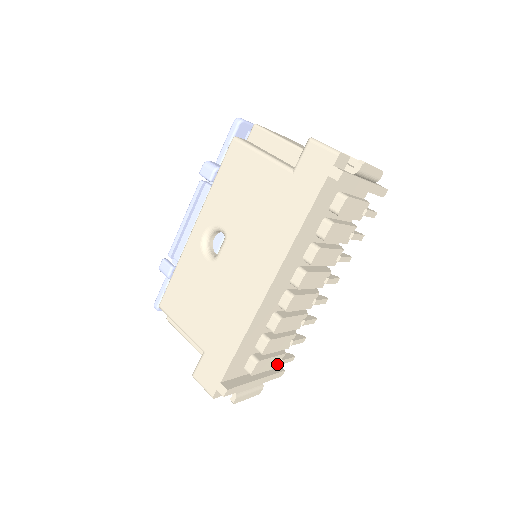
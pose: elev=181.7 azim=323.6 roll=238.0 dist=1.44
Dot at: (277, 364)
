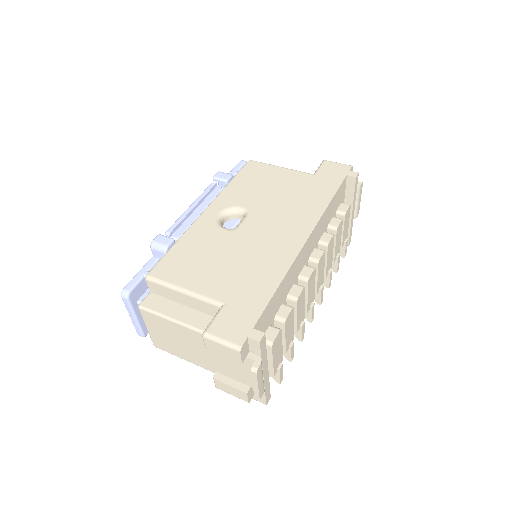
Dot at: (276, 369)
